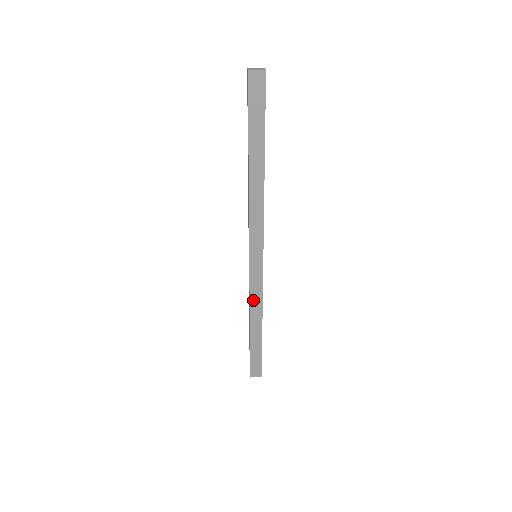
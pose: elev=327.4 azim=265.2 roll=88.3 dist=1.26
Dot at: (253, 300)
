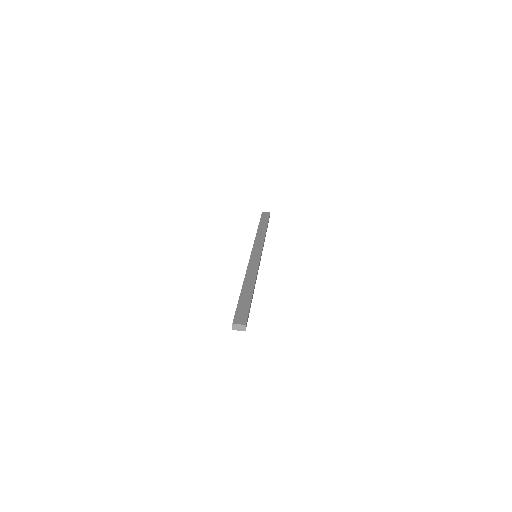
Dot at: occluded
